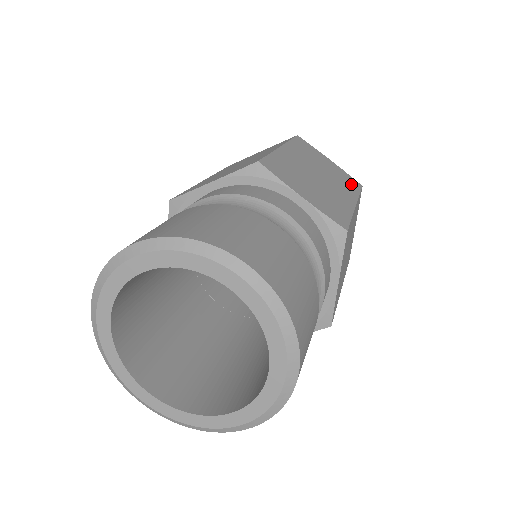
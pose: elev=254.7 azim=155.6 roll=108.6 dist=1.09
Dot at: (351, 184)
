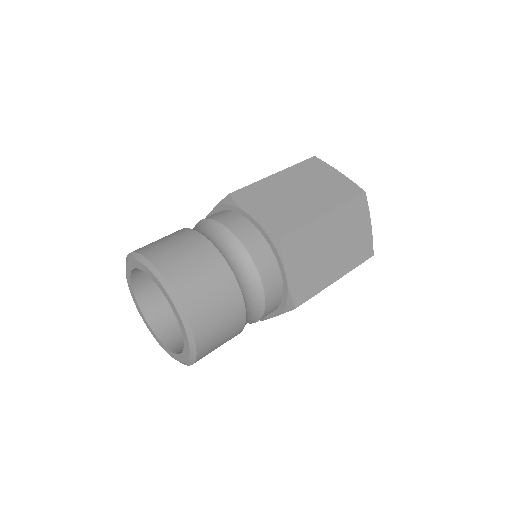
Dot at: (361, 255)
